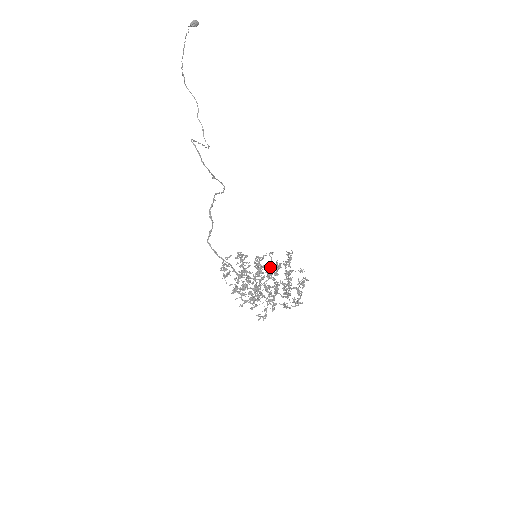
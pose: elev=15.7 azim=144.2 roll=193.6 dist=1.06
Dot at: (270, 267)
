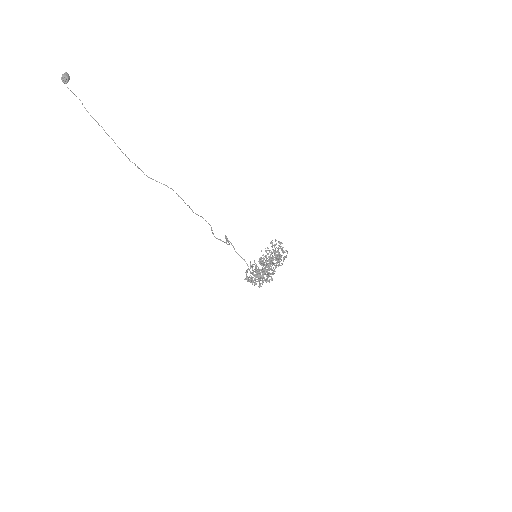
Dot at: (272, 260)
